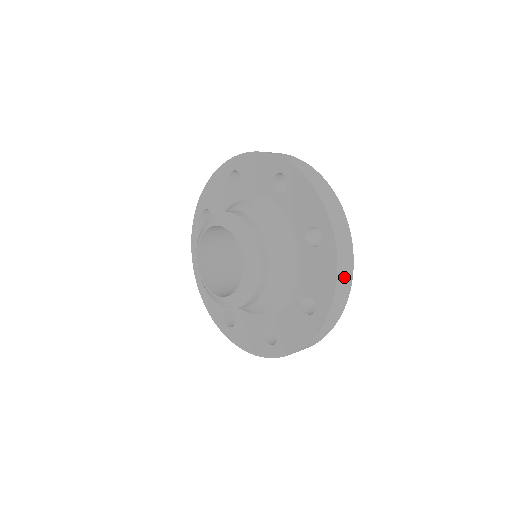
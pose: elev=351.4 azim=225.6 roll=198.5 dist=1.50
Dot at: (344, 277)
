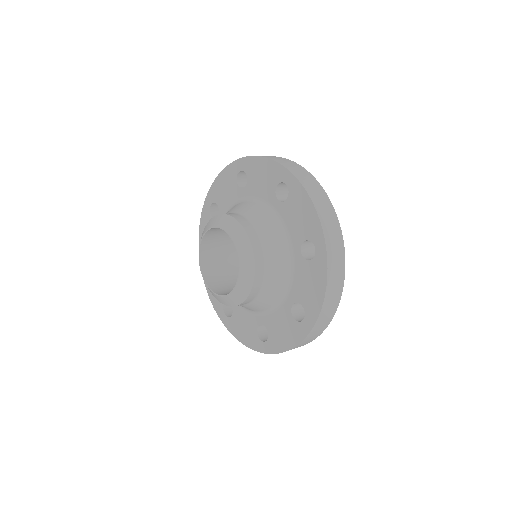
Dot at: (333, 292)
